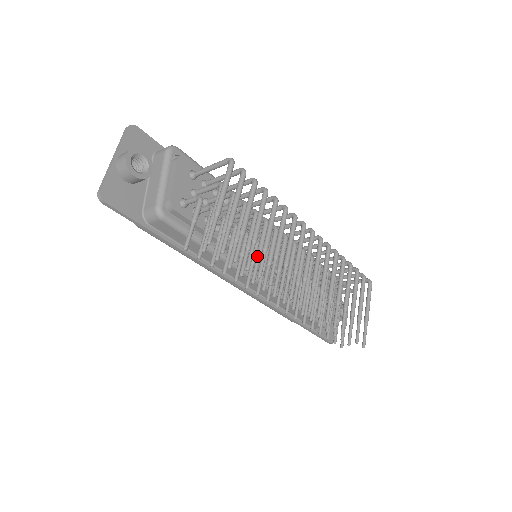
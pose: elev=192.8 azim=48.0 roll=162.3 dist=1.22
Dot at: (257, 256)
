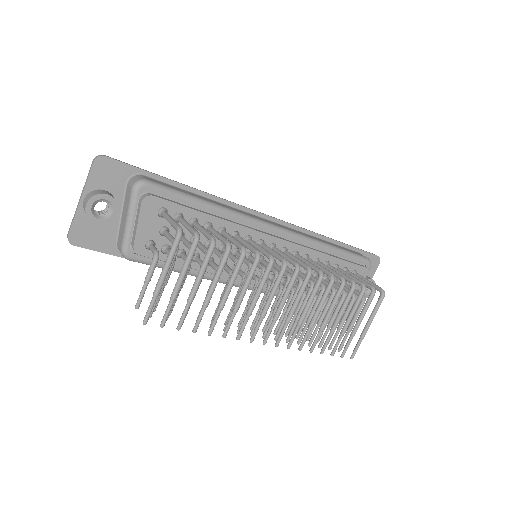
Dot at: occluded
